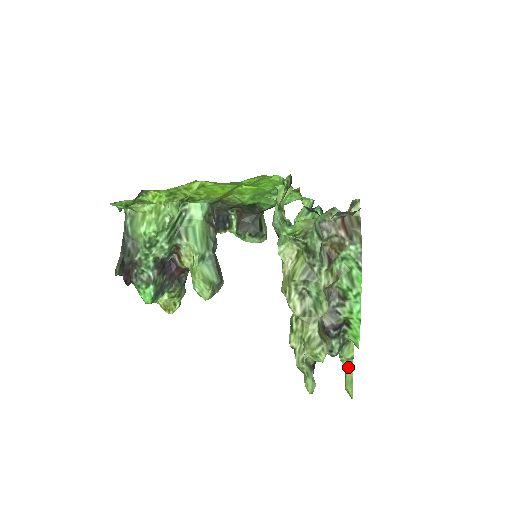
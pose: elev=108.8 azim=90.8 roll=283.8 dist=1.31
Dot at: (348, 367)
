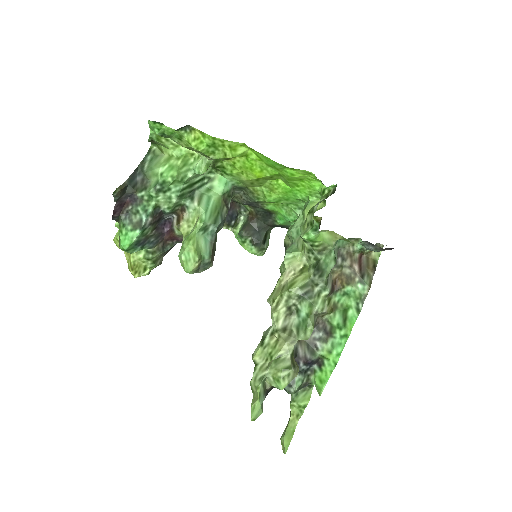
Dot at: (295, 416)
